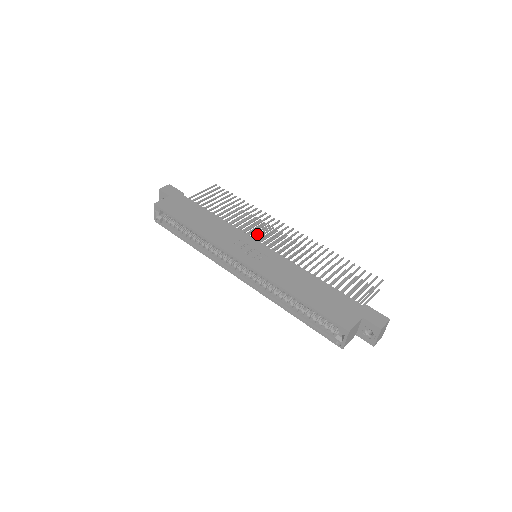
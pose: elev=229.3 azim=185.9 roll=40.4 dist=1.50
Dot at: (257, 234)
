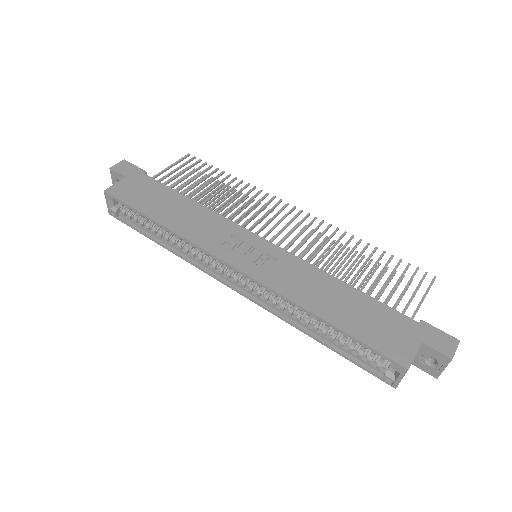
Dot at: (254, 223)
